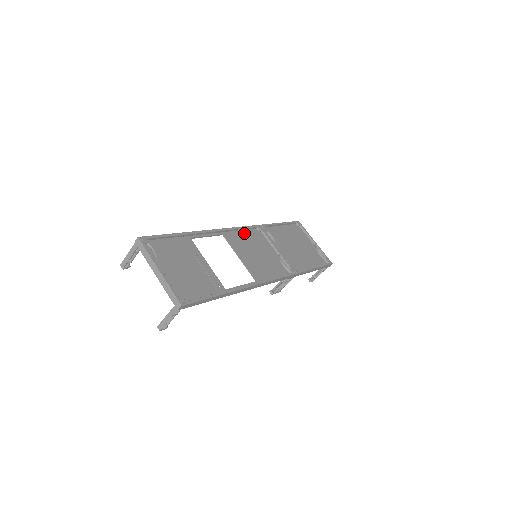
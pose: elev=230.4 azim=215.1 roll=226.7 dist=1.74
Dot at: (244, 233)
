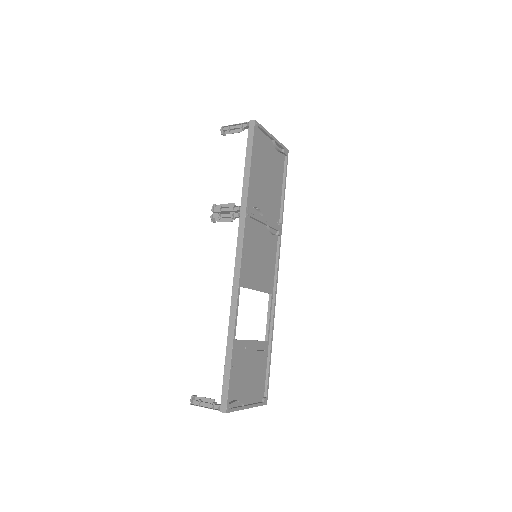
Dot at: (244, 248)
